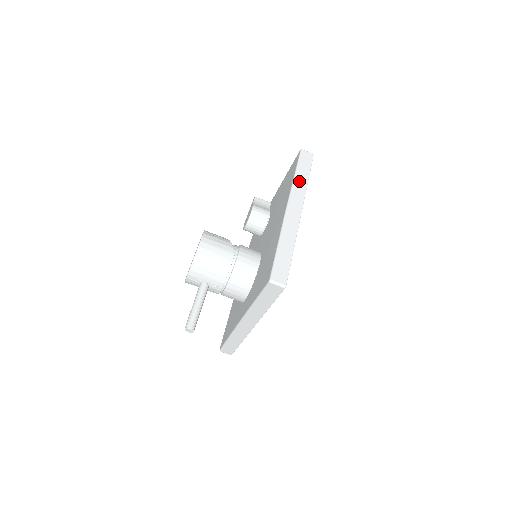
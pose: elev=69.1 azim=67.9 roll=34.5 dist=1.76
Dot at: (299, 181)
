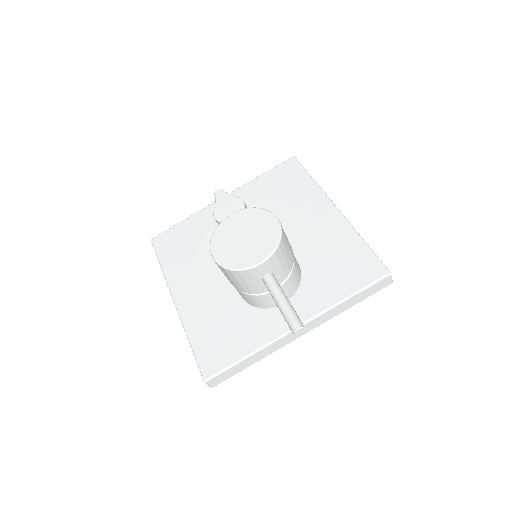
Dot at: occluded
